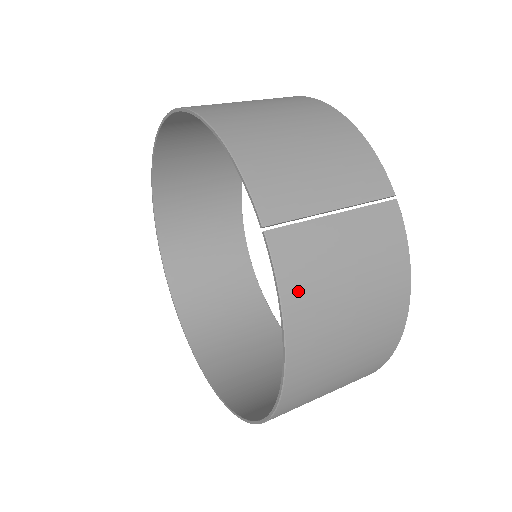
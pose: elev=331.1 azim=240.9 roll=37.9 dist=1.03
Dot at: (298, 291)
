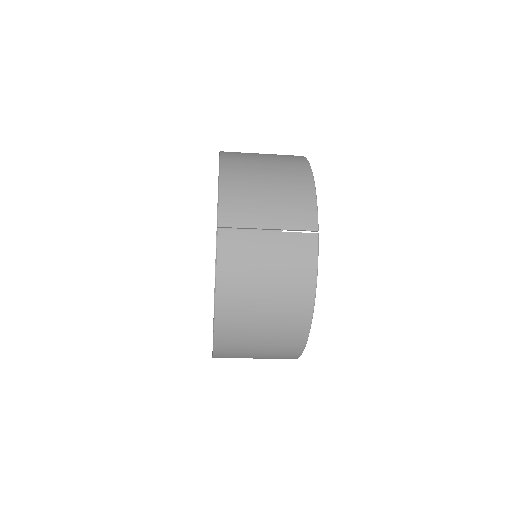
Dot at: (229, 269)
